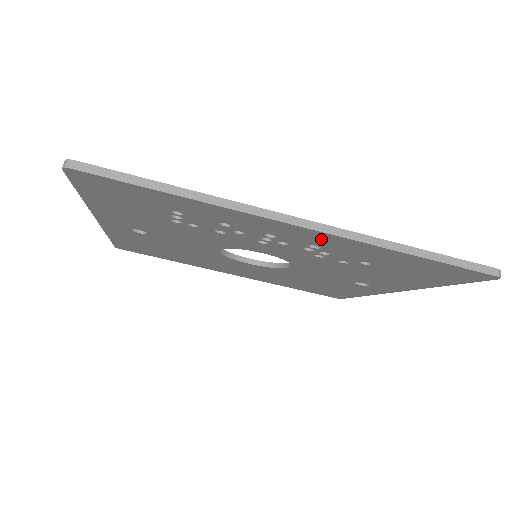
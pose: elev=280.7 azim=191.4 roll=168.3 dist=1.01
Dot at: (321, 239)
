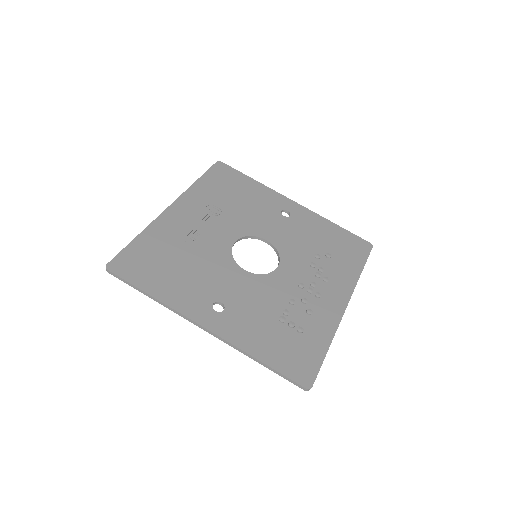
Dot at: (339, 293)
